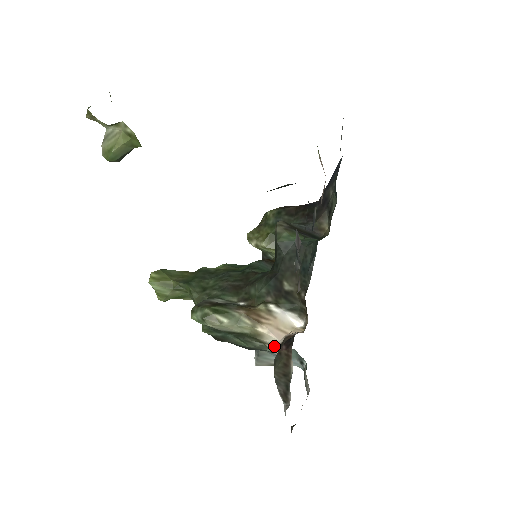
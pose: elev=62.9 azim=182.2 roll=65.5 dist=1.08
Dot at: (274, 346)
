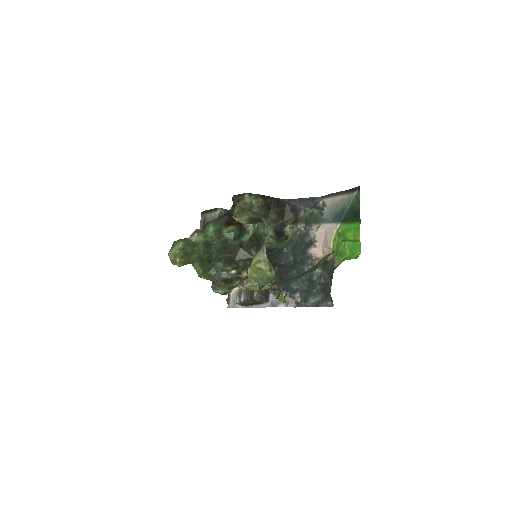
Dot at: occluded
